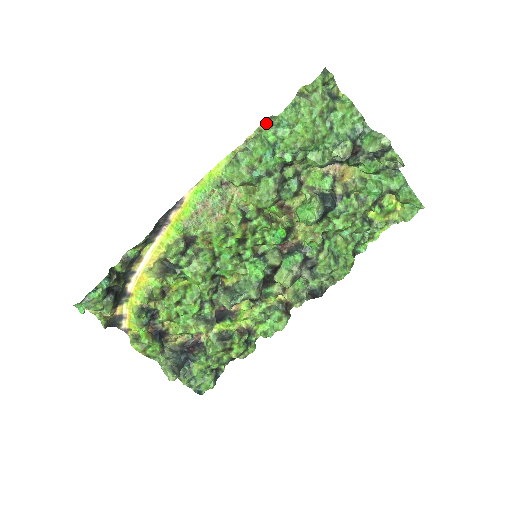
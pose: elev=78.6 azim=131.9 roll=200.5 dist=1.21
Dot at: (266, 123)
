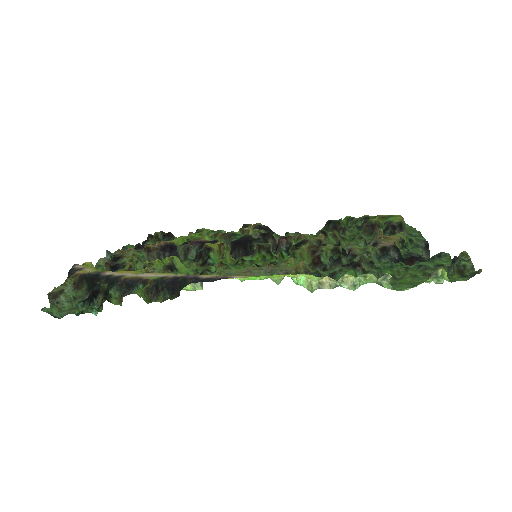
Dot at: (377, 280)
